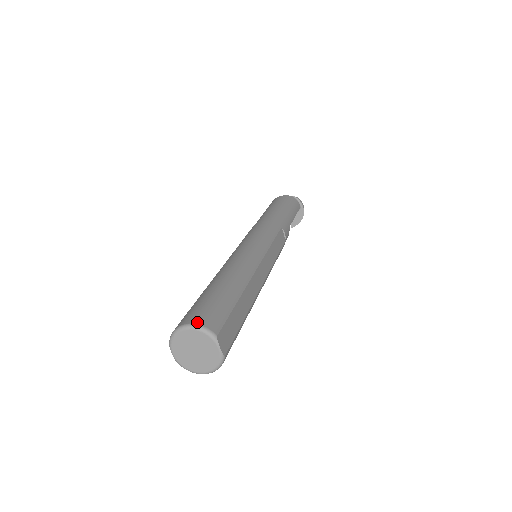
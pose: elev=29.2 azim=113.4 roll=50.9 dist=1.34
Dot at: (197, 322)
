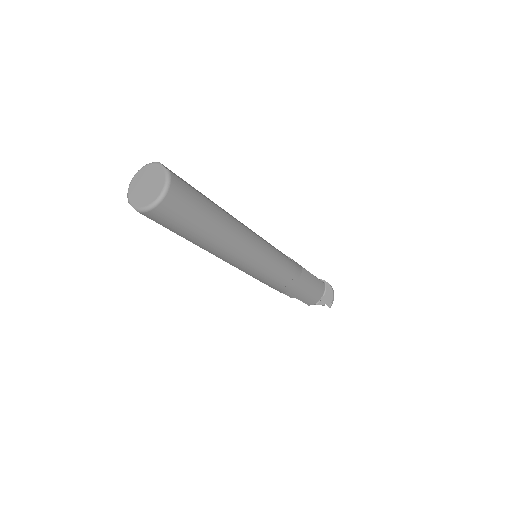
Dot at: occluded
